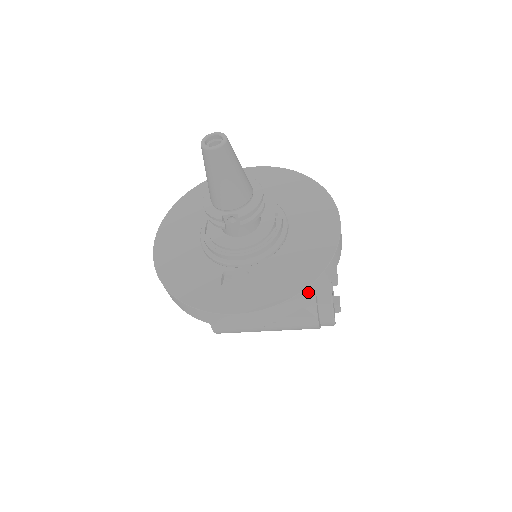
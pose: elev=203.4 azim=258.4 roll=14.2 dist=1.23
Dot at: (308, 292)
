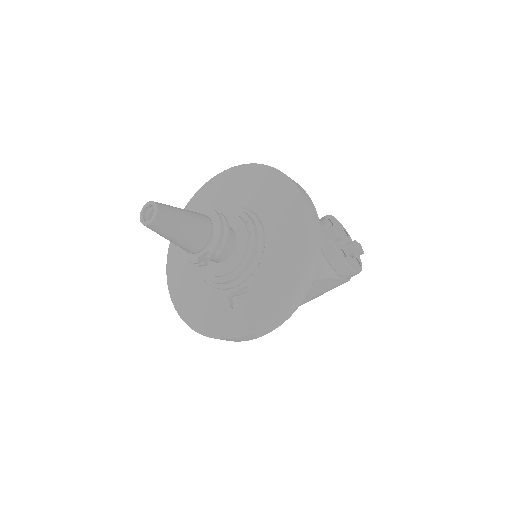
Dot at: (302, 284)
